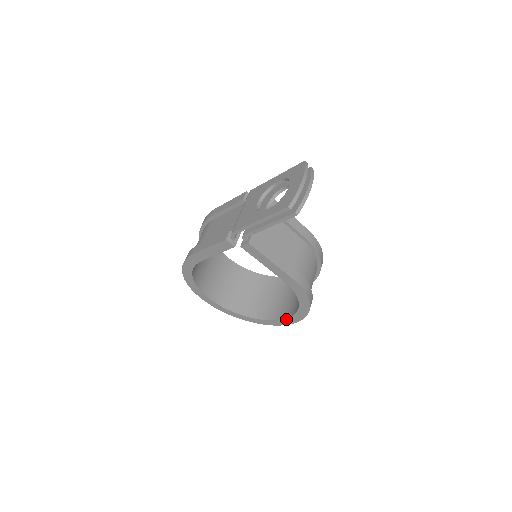
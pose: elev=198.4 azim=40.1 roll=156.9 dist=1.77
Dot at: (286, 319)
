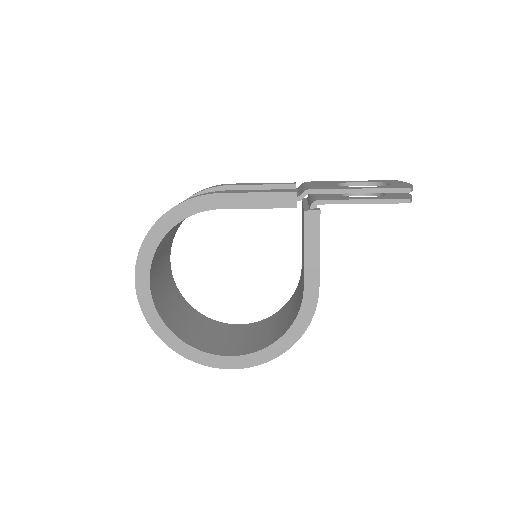
Dot at: (235, 357)
